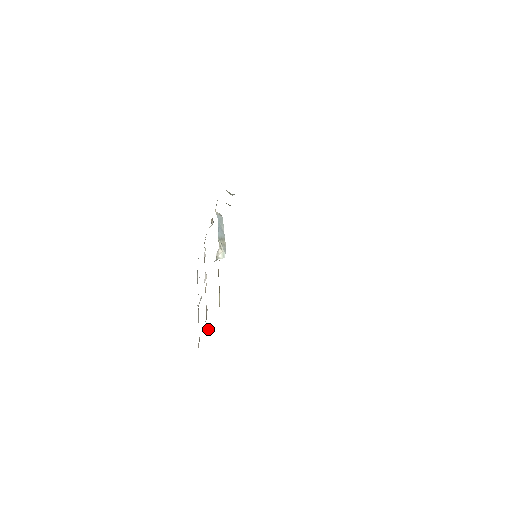
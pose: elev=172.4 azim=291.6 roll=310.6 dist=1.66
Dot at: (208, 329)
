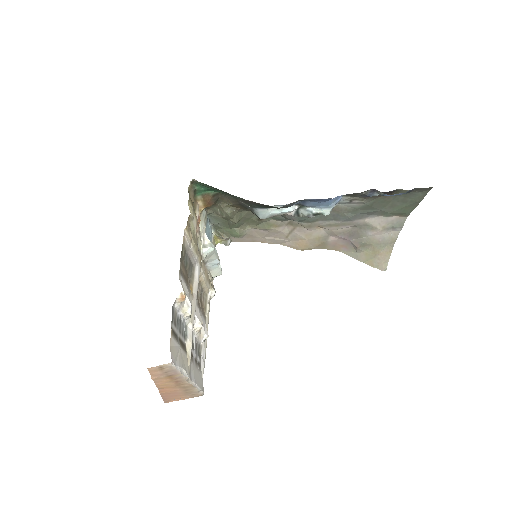
Dot at: (184, 292)
